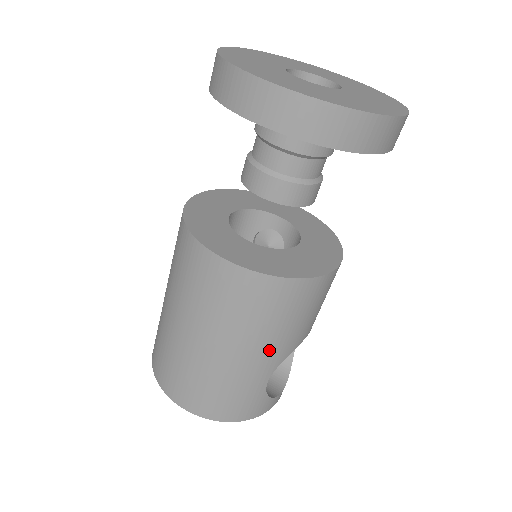
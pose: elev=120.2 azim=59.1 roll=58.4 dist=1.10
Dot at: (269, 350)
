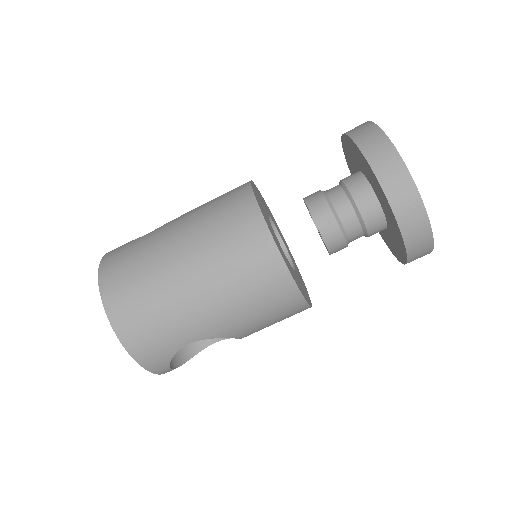
Dot at: (222, 318)
